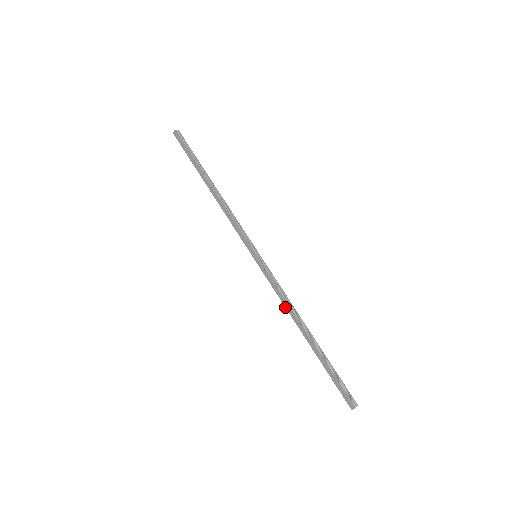
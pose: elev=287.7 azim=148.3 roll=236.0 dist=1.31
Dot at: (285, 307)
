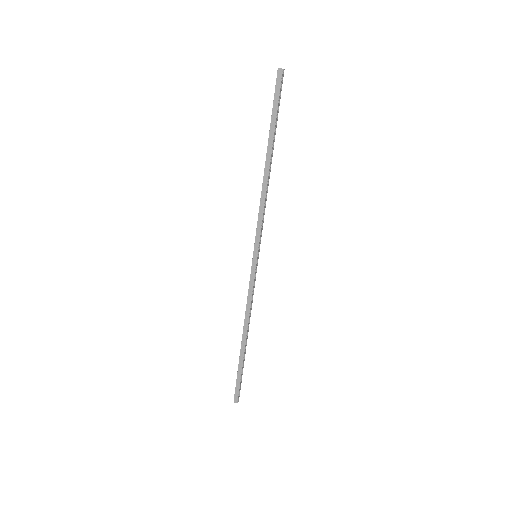
Dot at: (246, 311)
